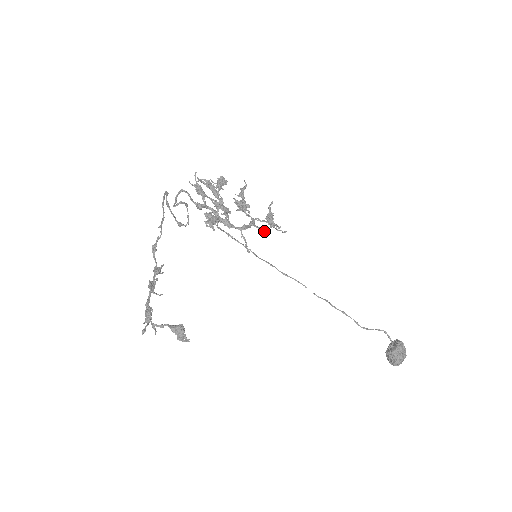
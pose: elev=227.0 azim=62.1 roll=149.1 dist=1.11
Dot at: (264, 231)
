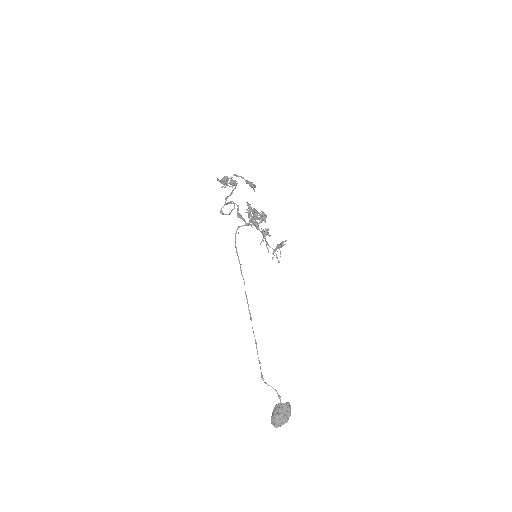
Dot at: occluded
